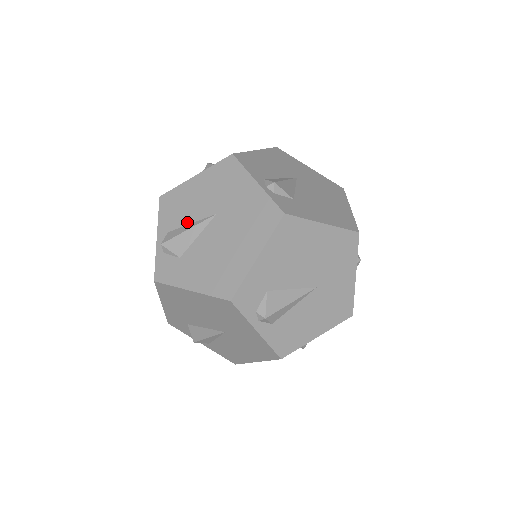
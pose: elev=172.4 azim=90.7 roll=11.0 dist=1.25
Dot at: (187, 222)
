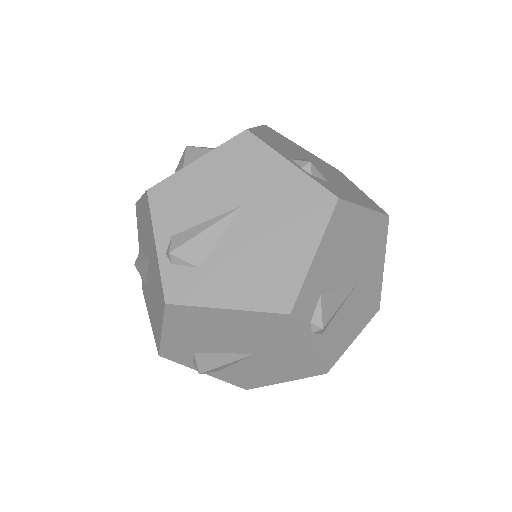
Dot at: (199, 220)
